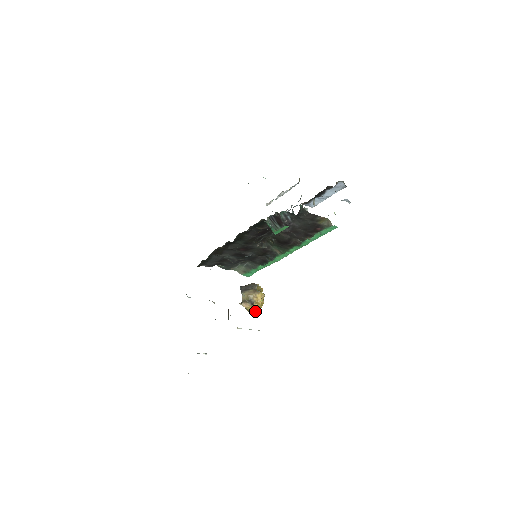
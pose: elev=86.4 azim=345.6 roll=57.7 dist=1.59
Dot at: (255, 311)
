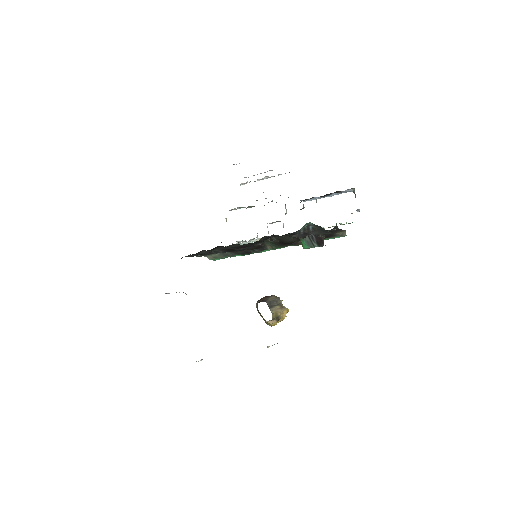
Dot at: occluded
